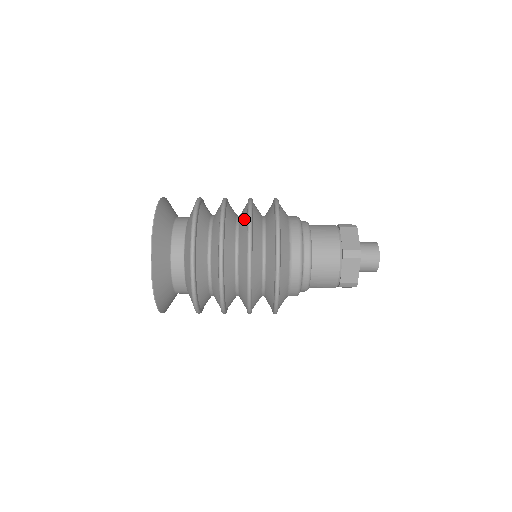
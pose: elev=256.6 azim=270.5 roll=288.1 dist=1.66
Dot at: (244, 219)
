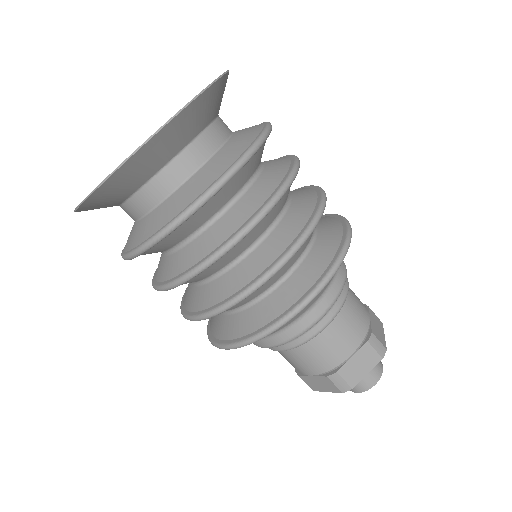
Dot at: (276, 248)
